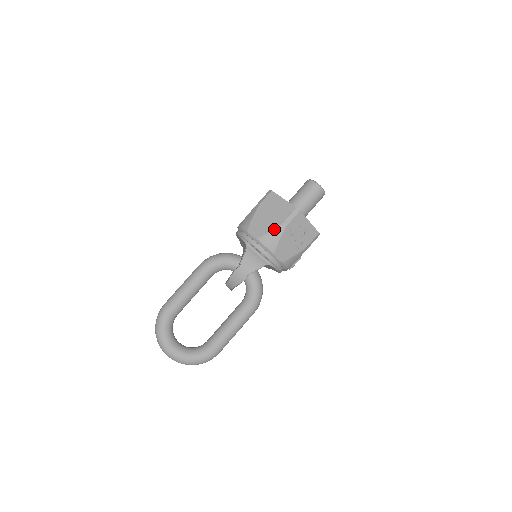
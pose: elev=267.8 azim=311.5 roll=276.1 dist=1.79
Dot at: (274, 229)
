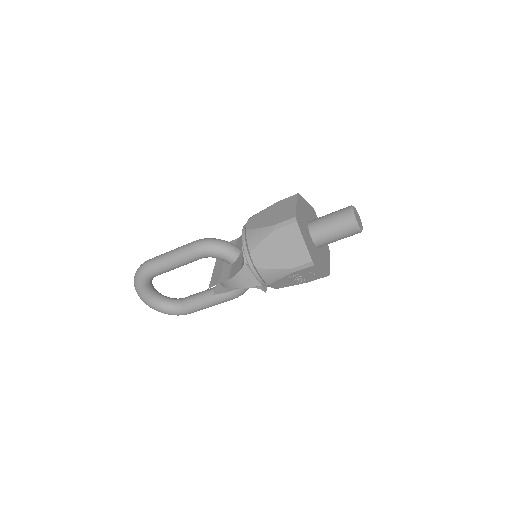
Dot at: (278, 269)
